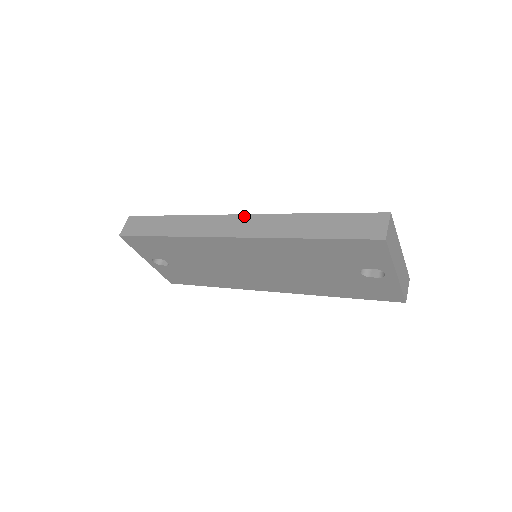
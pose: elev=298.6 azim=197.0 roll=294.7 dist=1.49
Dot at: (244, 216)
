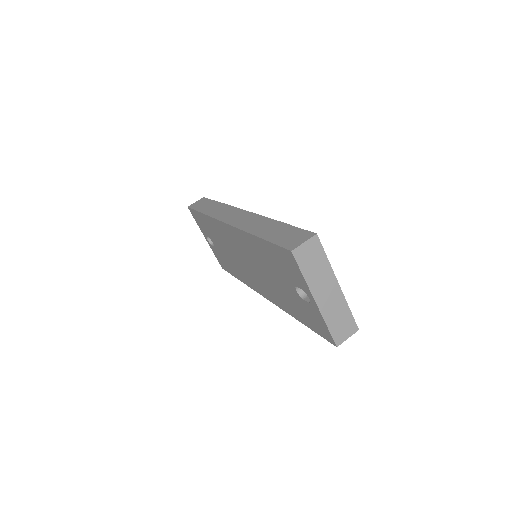
Dot at: (247, 212)
